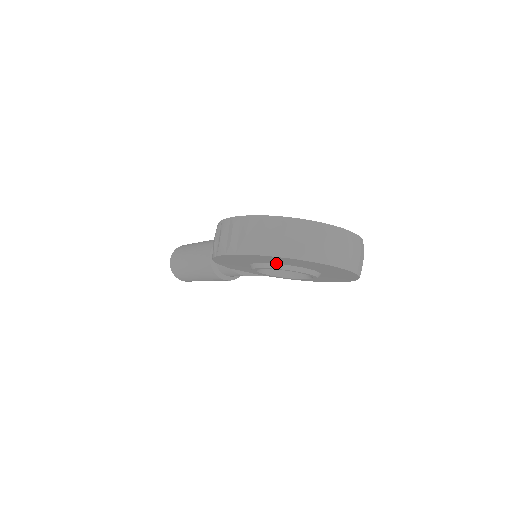
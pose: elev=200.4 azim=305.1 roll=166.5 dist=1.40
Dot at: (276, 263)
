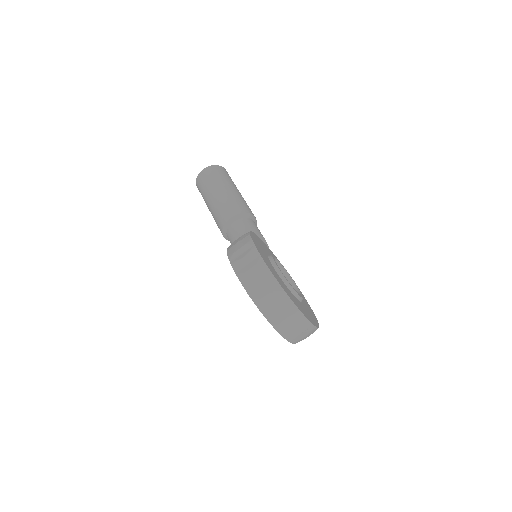
Dot at: occluded
